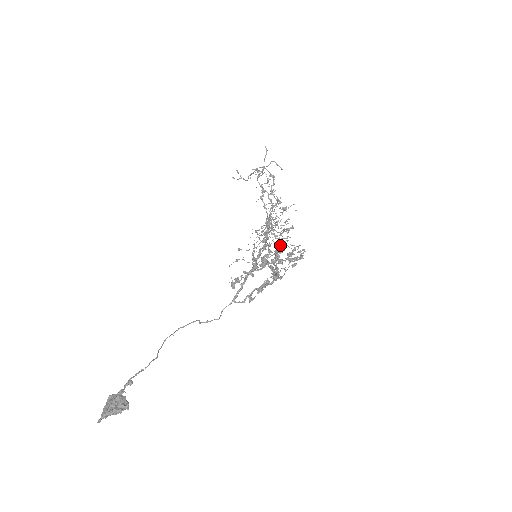
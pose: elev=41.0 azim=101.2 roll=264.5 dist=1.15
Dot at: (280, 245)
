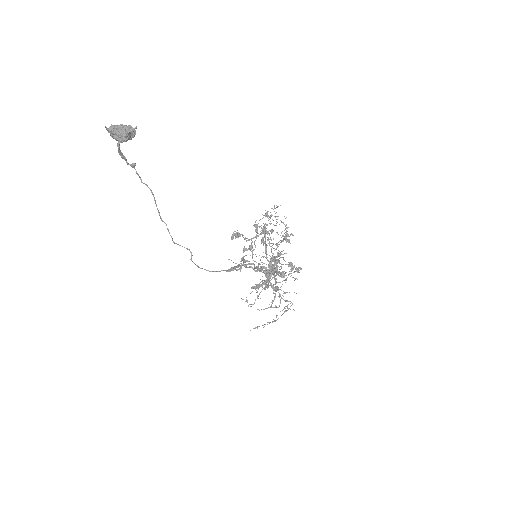
Dot at: (278, 271)
